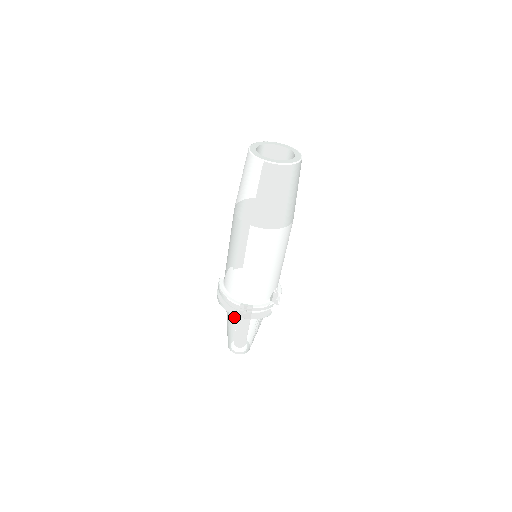
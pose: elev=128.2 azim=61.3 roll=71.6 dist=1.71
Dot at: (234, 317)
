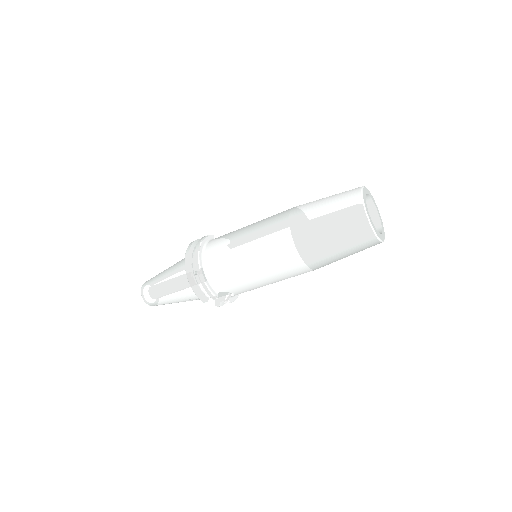
Dot at: (181, 268)
